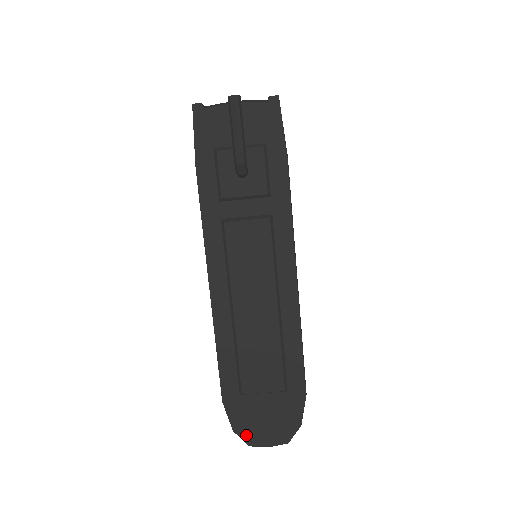
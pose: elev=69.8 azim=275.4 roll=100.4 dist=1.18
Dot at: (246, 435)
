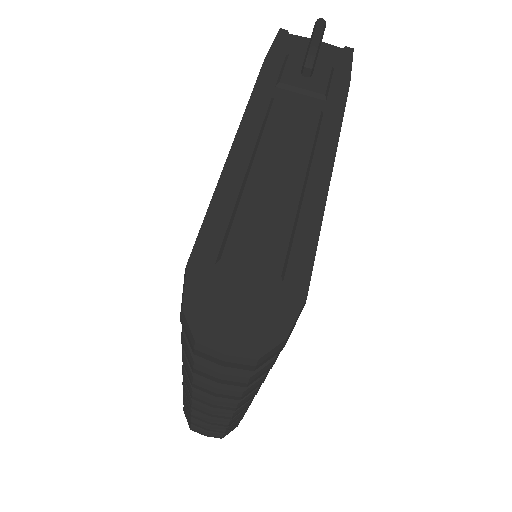
Dot at: (199, 323)
